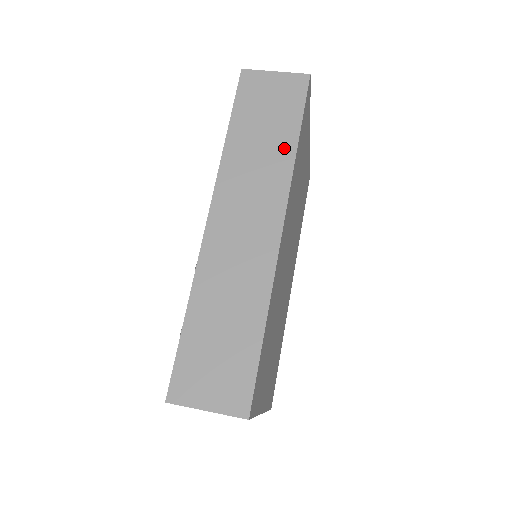
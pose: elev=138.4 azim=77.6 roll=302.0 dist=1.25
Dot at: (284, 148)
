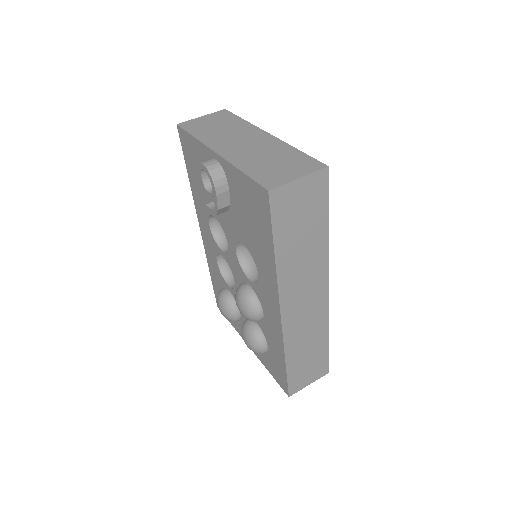
Dot at: (320, 240)
